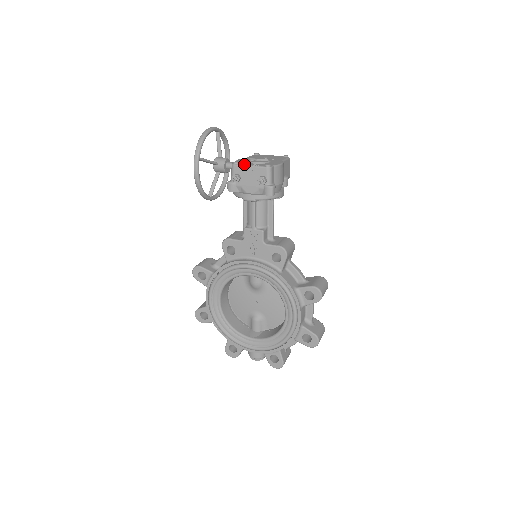
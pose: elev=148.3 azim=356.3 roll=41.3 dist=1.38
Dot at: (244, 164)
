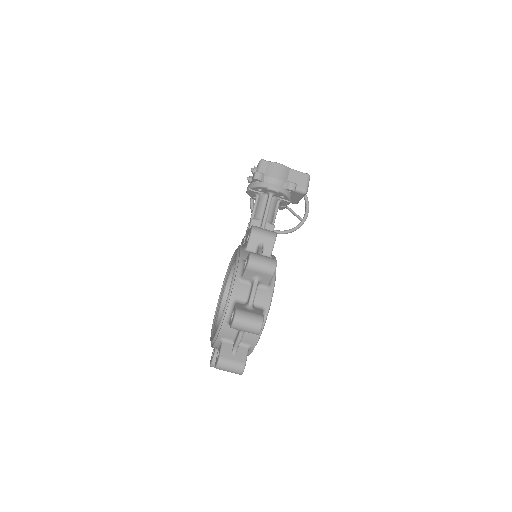
Dot at: occluded
